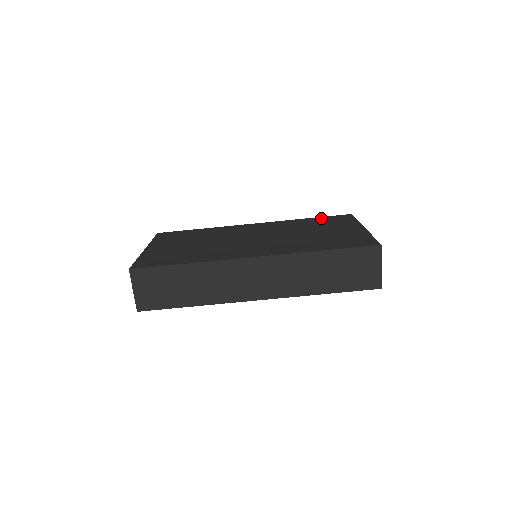
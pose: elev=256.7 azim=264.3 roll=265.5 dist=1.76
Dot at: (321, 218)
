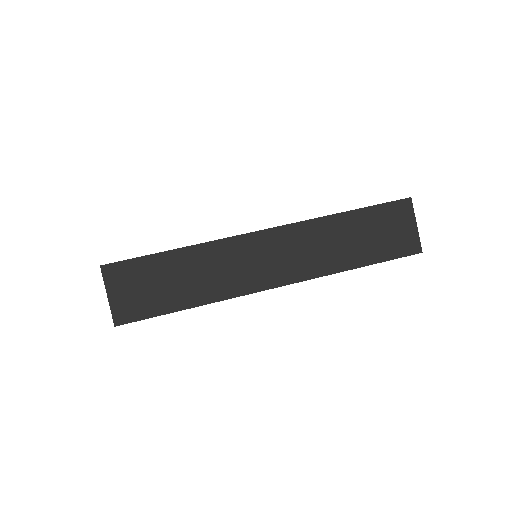
Dot at: occluded
